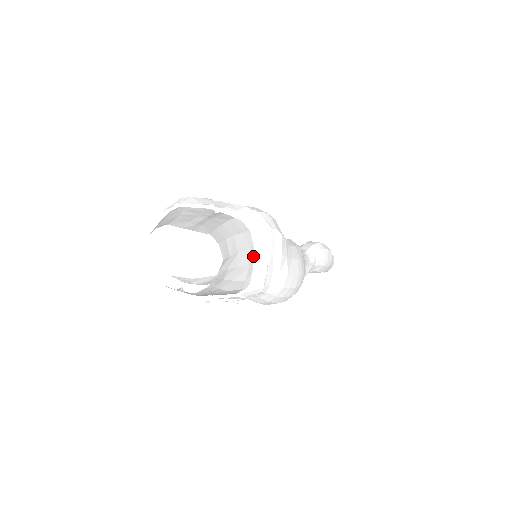
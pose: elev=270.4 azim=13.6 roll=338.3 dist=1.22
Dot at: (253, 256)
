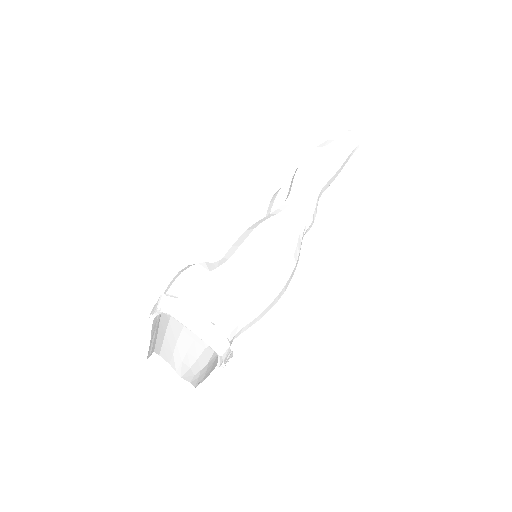
Dot at: (189, 330)
